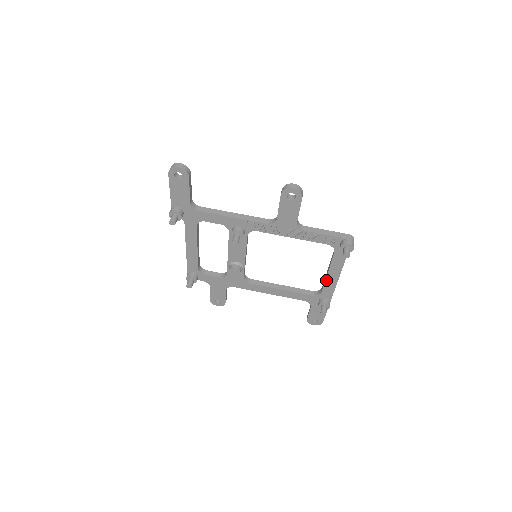
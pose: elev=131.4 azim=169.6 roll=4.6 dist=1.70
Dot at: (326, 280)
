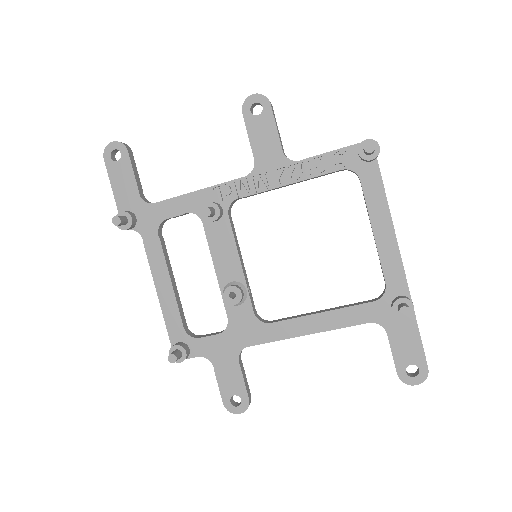
Dot at: (378, 250)
